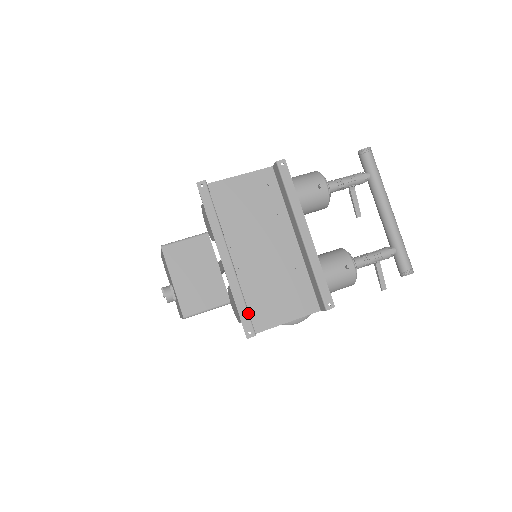
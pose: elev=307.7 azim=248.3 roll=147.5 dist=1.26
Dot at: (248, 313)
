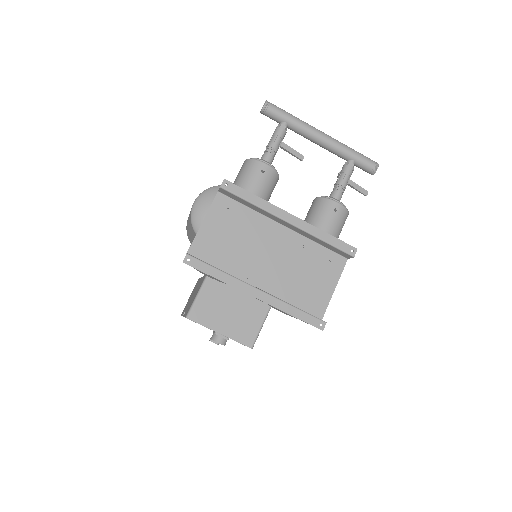
Dot at: (307, 313)
